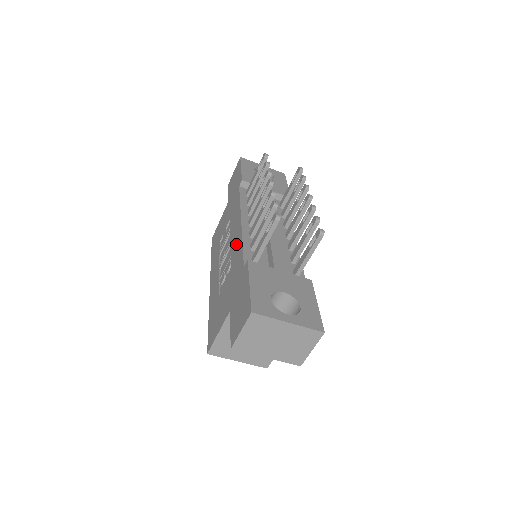
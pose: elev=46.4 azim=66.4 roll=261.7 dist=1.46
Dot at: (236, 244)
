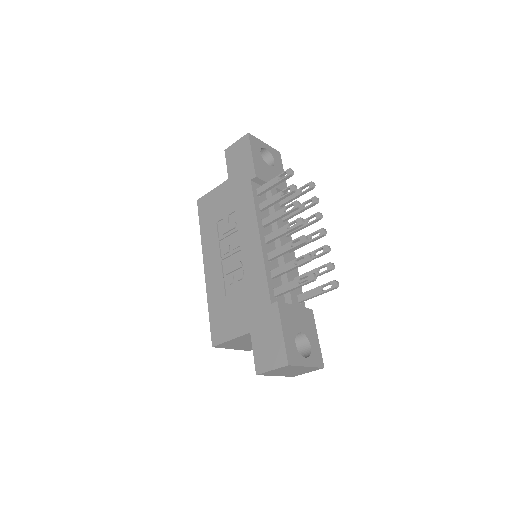
Dot at: (253, 261)
